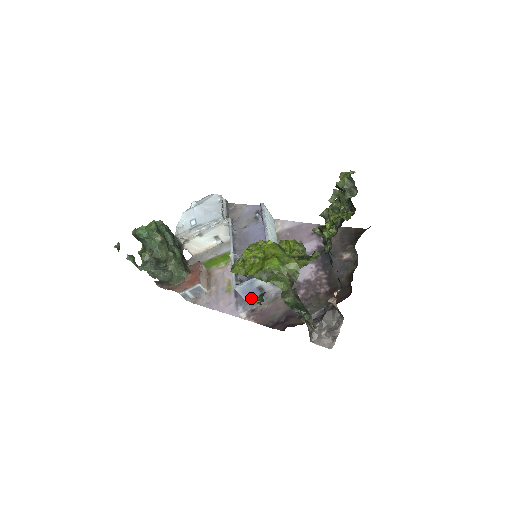
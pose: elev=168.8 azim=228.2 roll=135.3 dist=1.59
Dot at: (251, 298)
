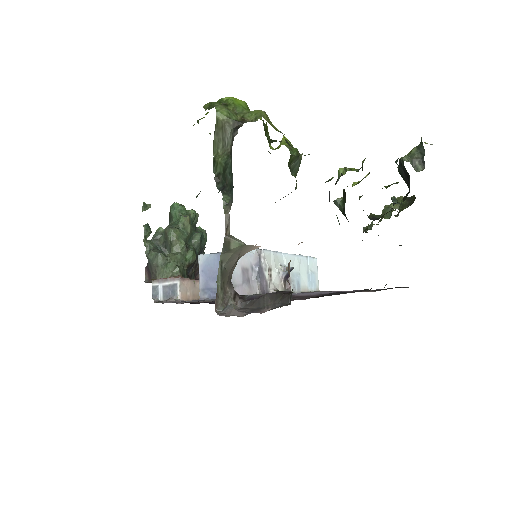
Dot at: (208, 288)
